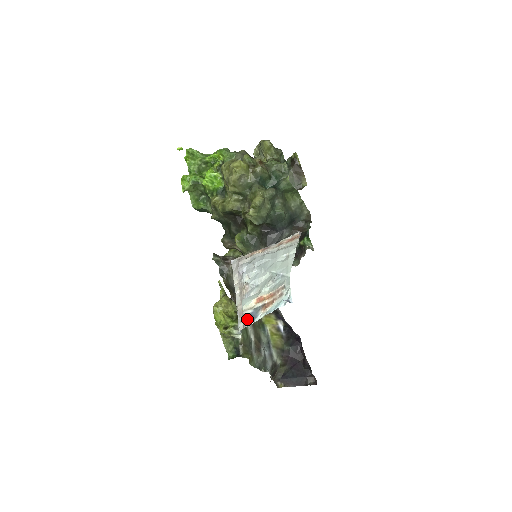
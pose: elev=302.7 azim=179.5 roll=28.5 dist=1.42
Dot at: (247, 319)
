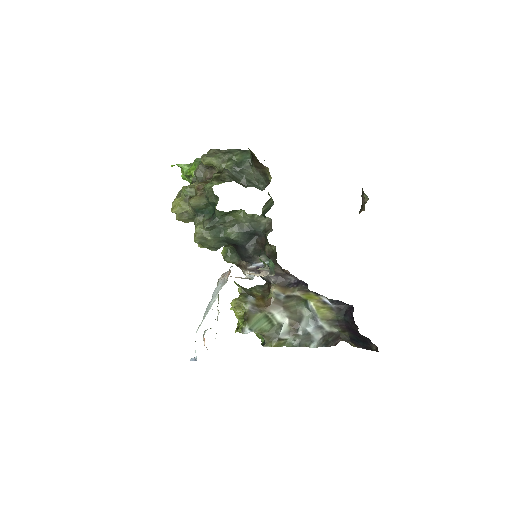
Dot at: occluded
